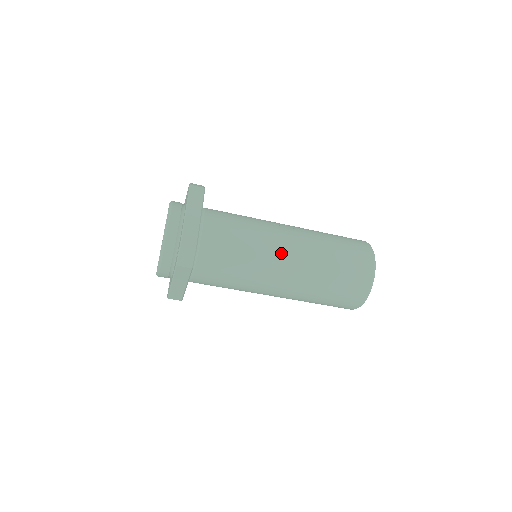
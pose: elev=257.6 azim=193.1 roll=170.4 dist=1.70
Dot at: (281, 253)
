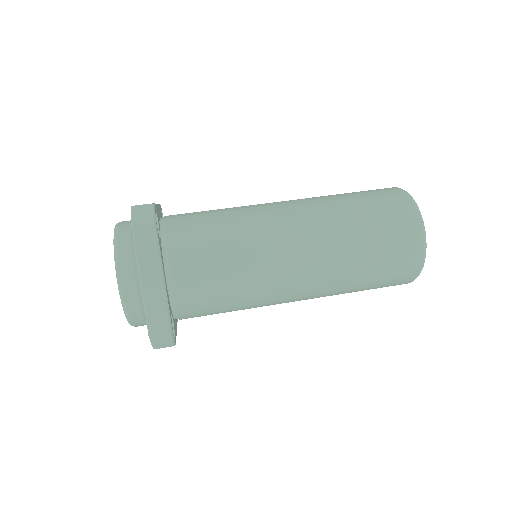
Dot at: (274, 206)
